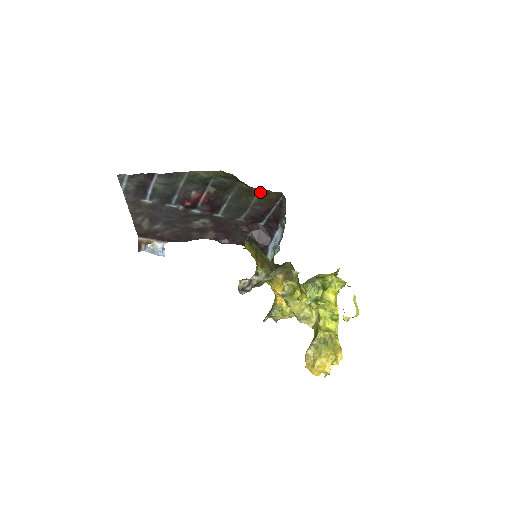
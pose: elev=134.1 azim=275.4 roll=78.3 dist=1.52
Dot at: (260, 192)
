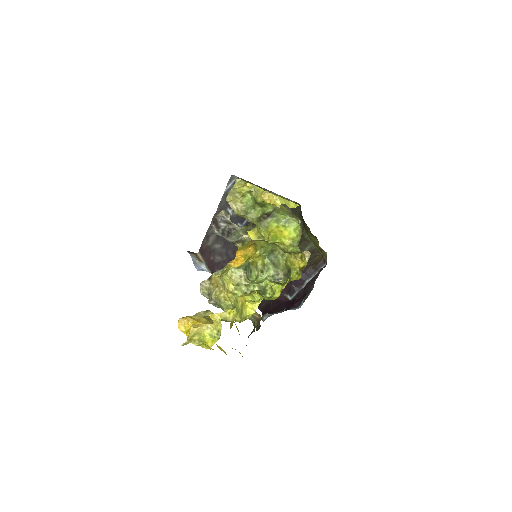
Dot at: (310, 246)
